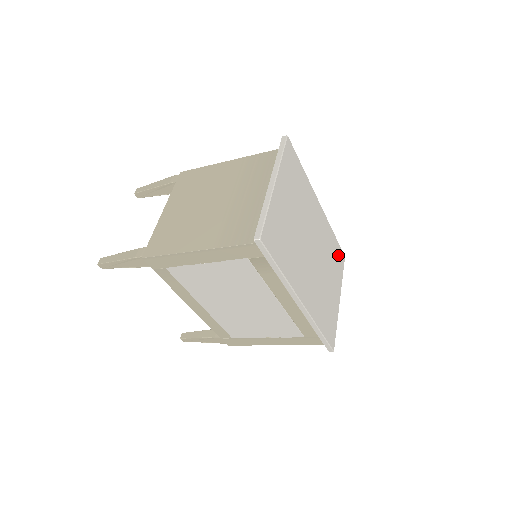
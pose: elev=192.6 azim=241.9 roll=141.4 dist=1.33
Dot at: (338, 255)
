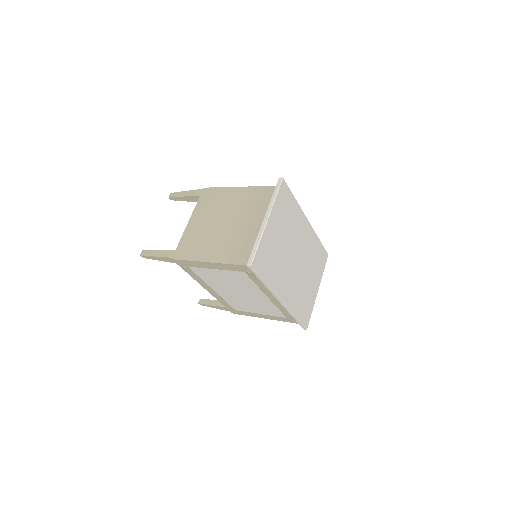
Dot at: (321, 255)
